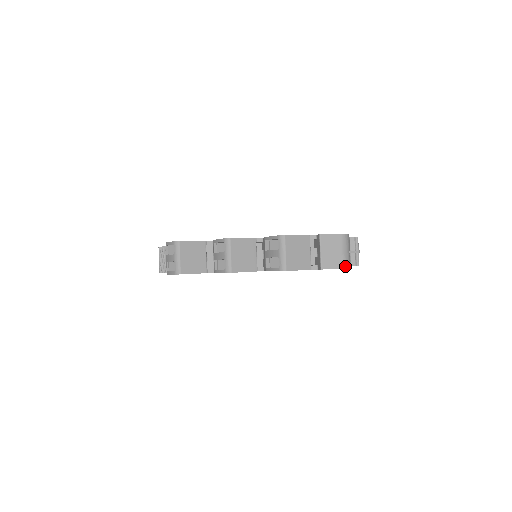
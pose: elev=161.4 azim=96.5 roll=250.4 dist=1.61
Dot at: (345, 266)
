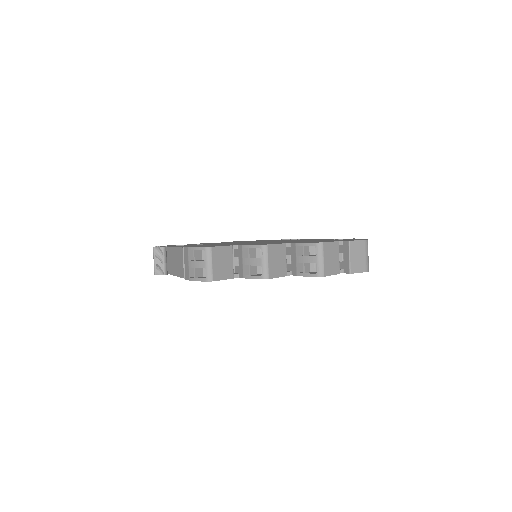
Dot at: (367, 270)
